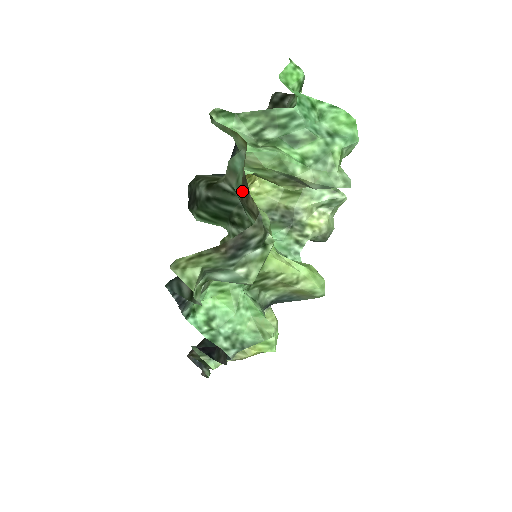
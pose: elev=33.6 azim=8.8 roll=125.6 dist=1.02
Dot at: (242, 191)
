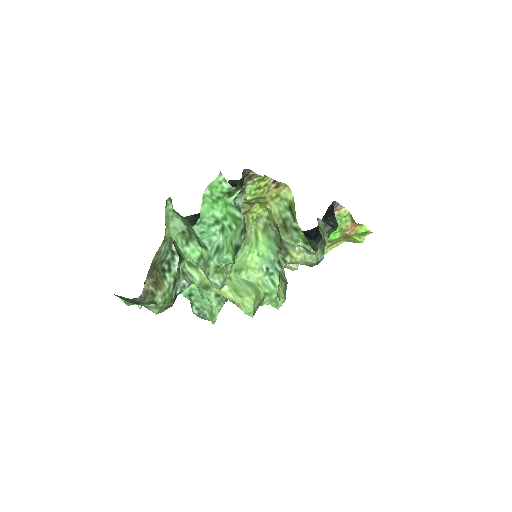
Dot at: (156, 267)
